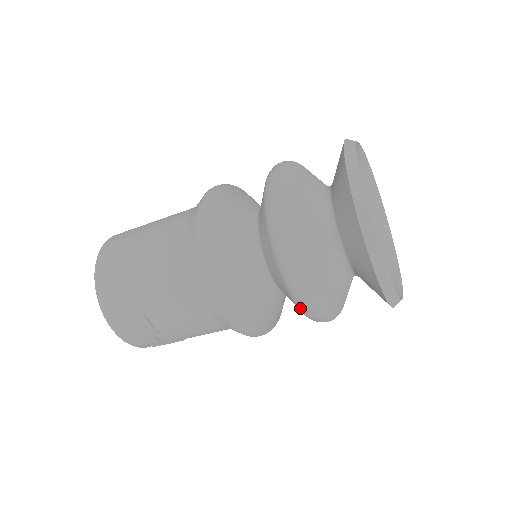
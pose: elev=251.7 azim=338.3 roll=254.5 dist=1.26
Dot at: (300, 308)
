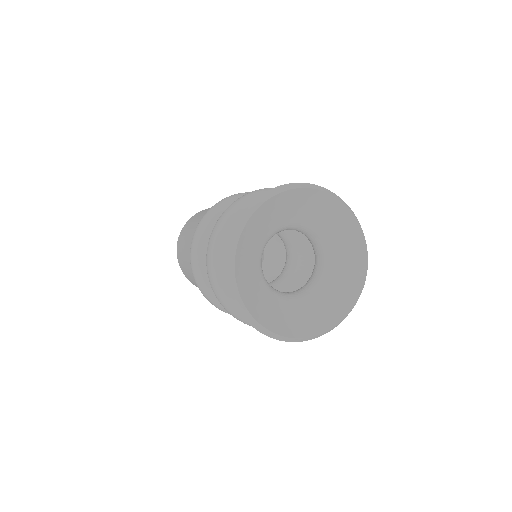
Dot at: occluded
